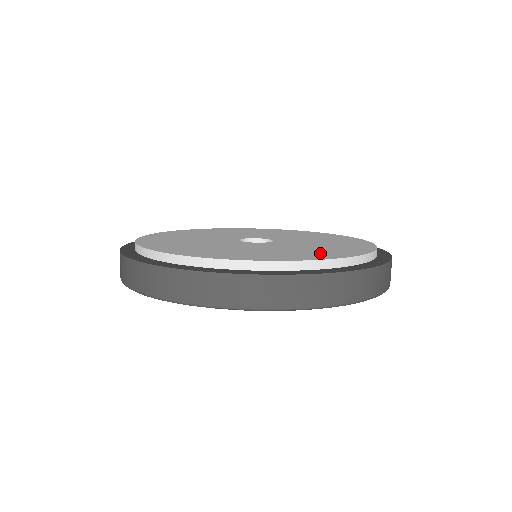
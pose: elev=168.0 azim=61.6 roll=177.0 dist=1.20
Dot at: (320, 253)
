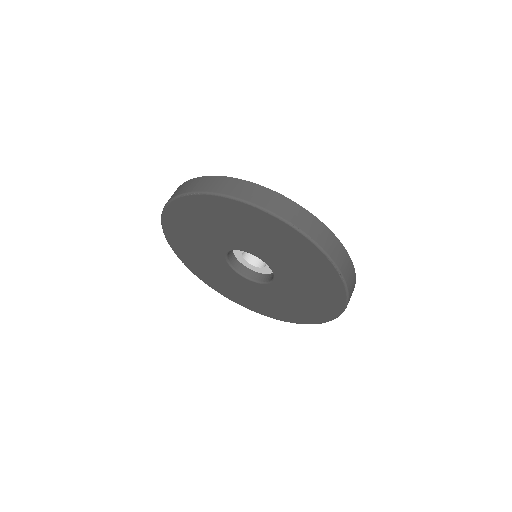
Dot at: occluded
